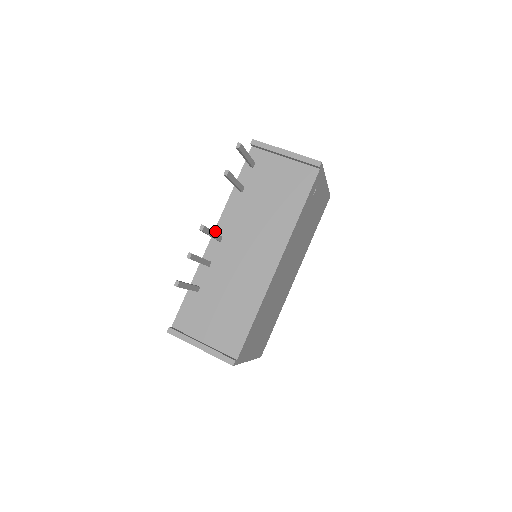
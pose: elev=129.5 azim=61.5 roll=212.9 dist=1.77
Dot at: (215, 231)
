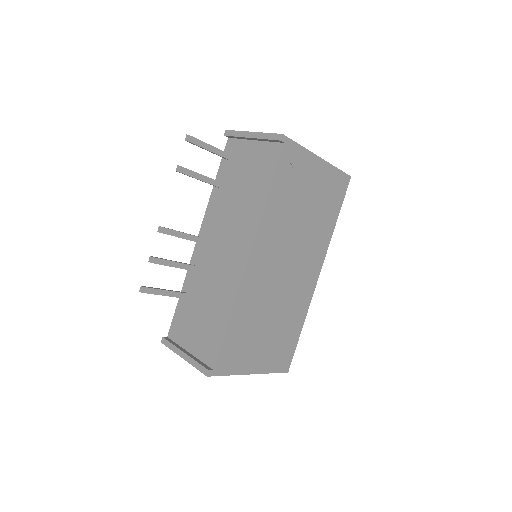
Dot at: (199, 233)
